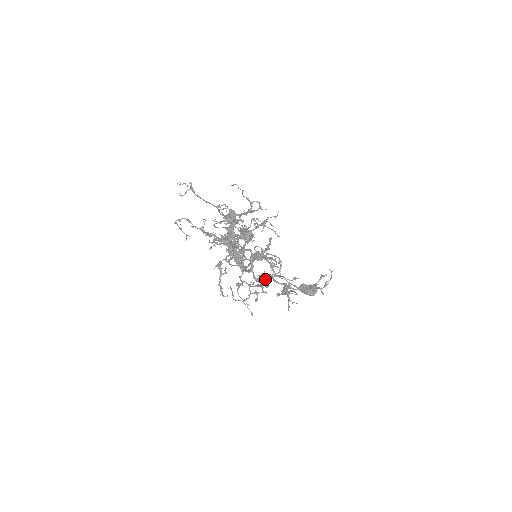
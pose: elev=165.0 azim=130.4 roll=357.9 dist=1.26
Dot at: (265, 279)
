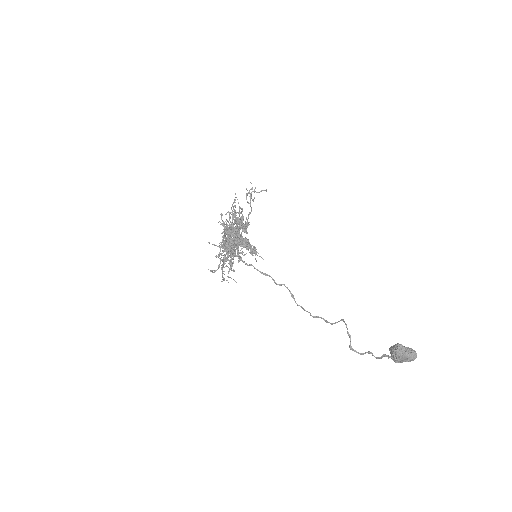
Dot at: (235, 234)
